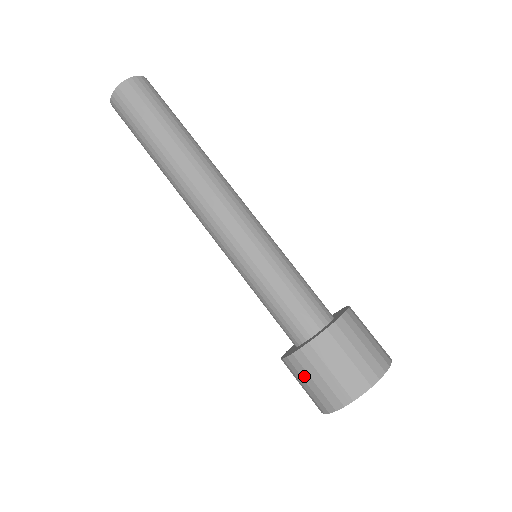
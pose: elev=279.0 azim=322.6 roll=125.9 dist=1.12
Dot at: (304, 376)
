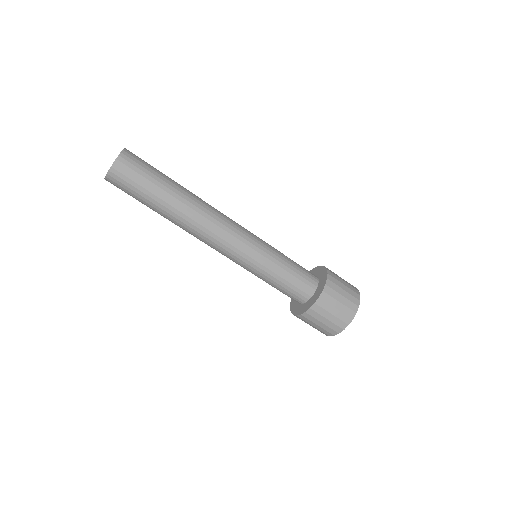
Dot at: occluded
